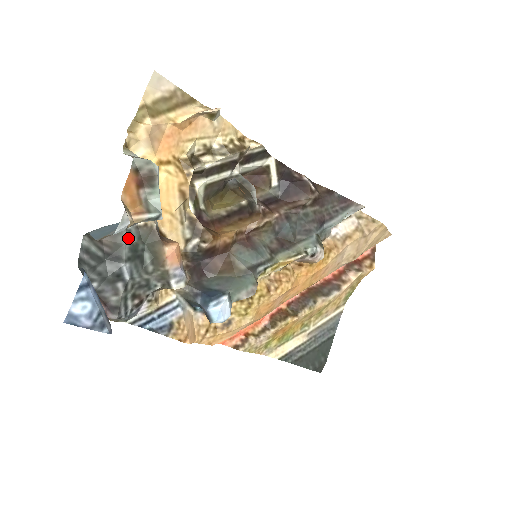
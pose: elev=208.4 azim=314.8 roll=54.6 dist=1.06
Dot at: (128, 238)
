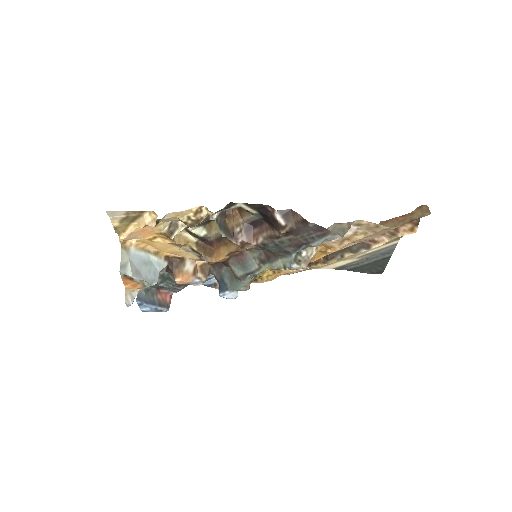
Dot at: occluded
